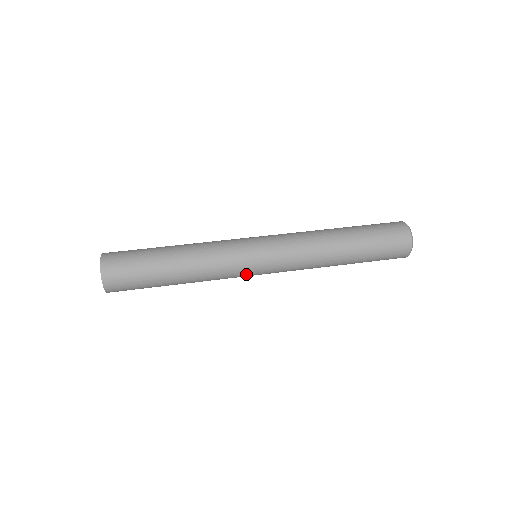
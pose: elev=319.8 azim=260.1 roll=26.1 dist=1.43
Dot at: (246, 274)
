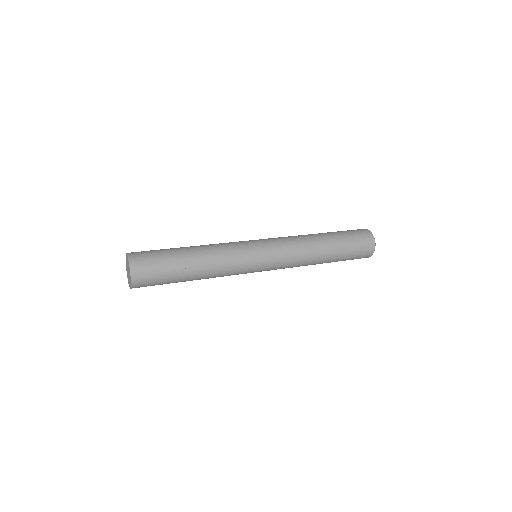
Dot at: occluded
